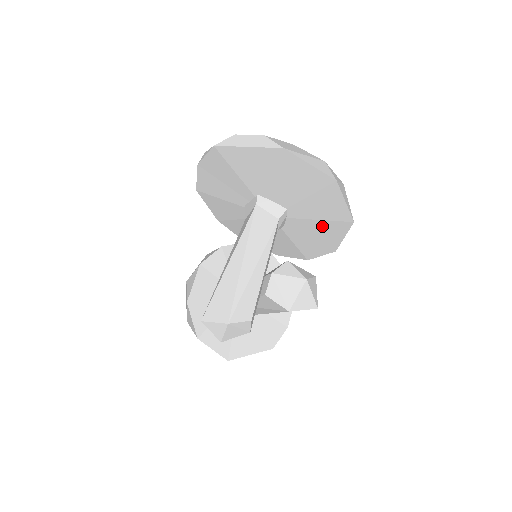
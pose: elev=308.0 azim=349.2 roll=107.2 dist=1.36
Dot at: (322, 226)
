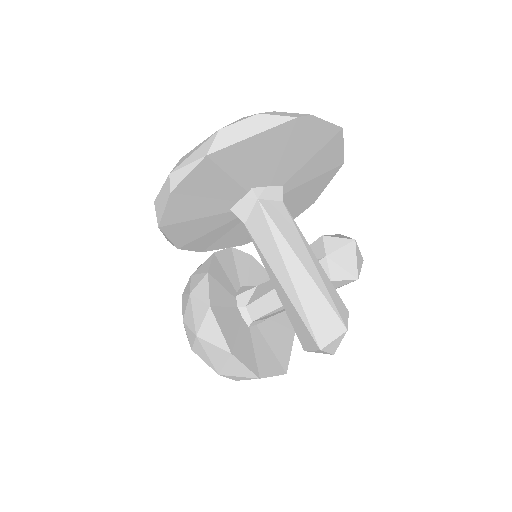
Dot at: (312, 185)
